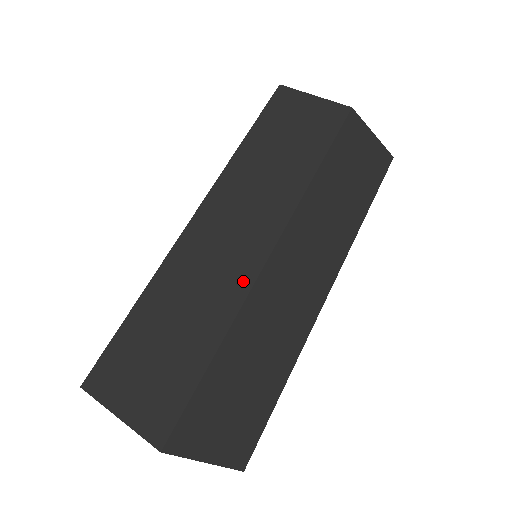
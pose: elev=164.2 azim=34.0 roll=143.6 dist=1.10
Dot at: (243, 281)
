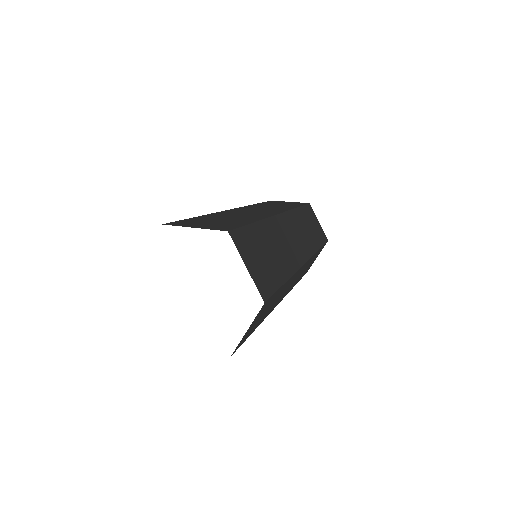
Dot at: (267, 215)
